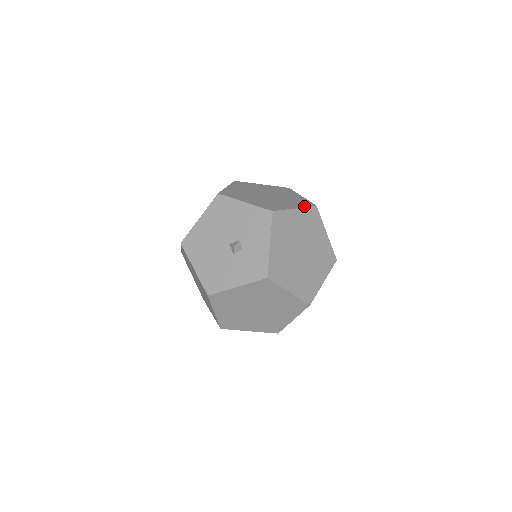
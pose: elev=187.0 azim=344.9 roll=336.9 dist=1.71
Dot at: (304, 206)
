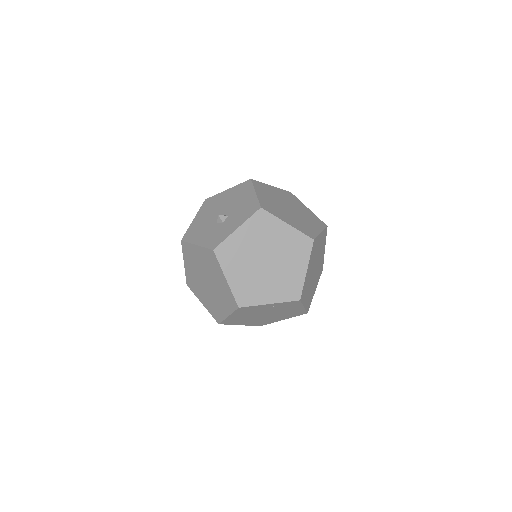
Dot at: (300, 230)
